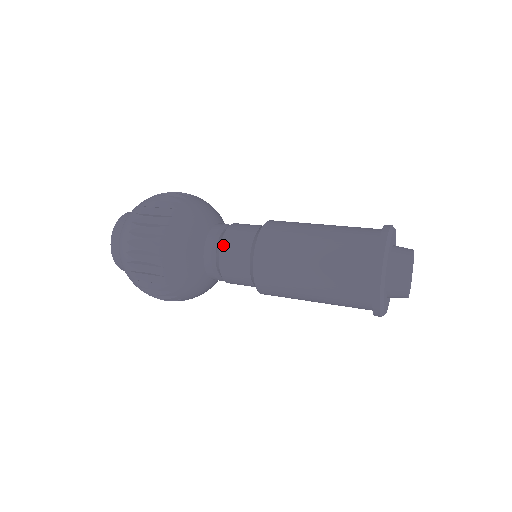
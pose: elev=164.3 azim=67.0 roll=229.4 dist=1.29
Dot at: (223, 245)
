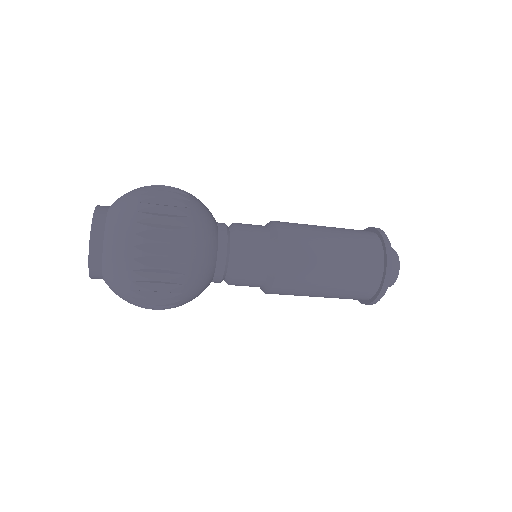
Dot at: (240, 241)
